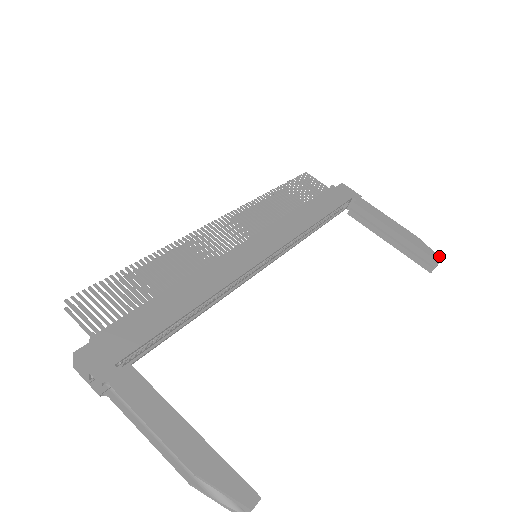
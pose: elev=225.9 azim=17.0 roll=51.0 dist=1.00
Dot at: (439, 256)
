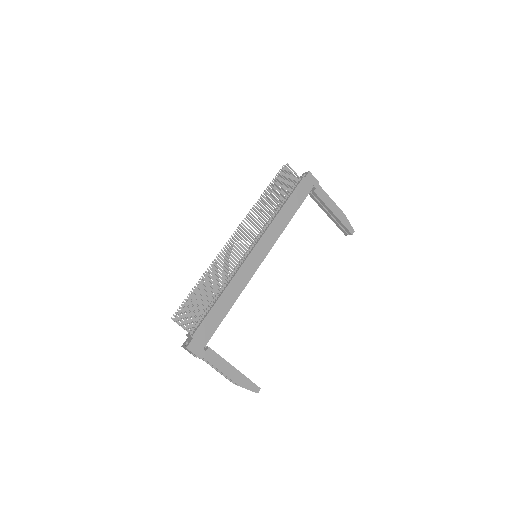
Dot at: (353, 229)
